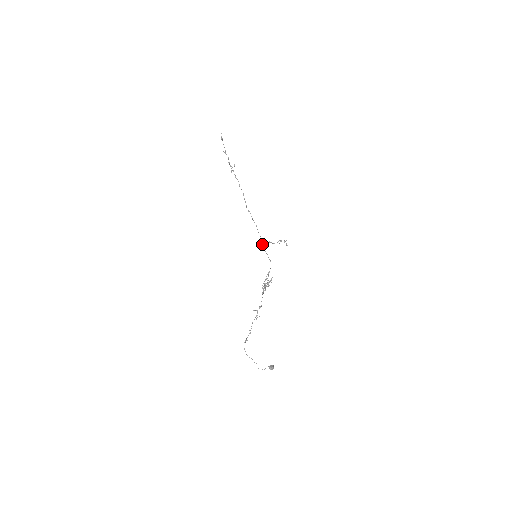
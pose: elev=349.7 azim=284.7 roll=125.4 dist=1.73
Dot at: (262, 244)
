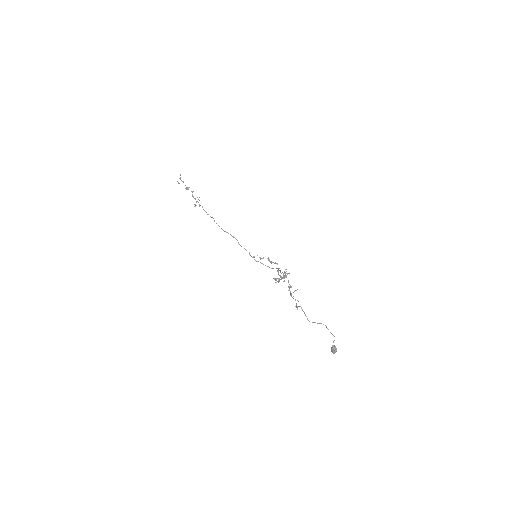
Dot at: occluded
